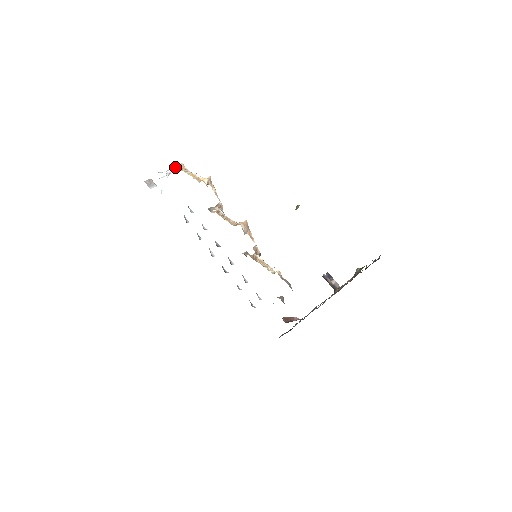
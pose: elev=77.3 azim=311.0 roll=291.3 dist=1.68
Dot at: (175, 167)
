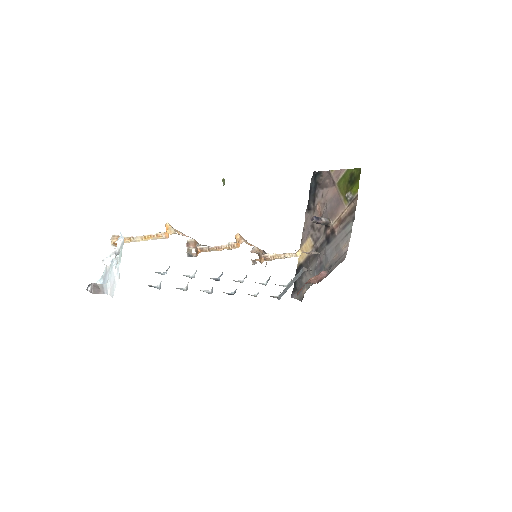
Dot at: (112, 246)
